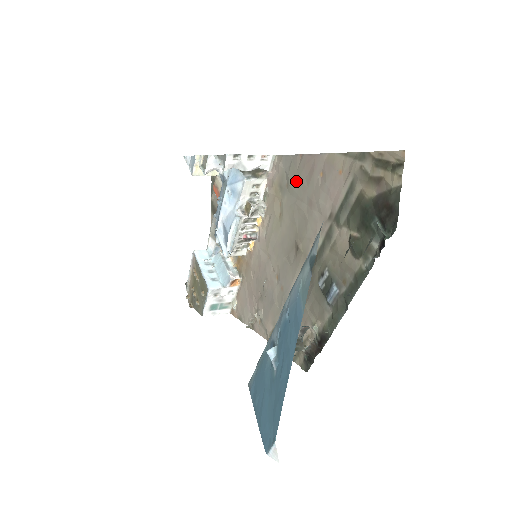
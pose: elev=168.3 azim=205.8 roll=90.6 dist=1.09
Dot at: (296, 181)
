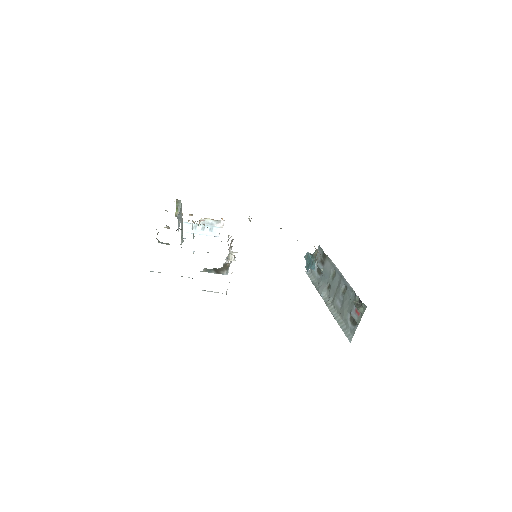
Dot at: occluded
